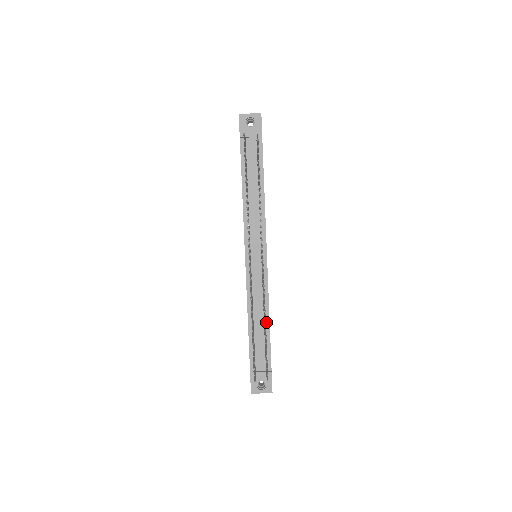
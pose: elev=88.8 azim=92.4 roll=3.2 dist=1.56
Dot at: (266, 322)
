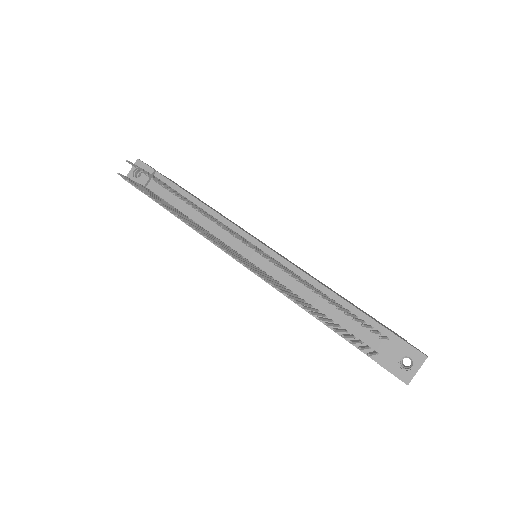
Dot at: (330, 296)
